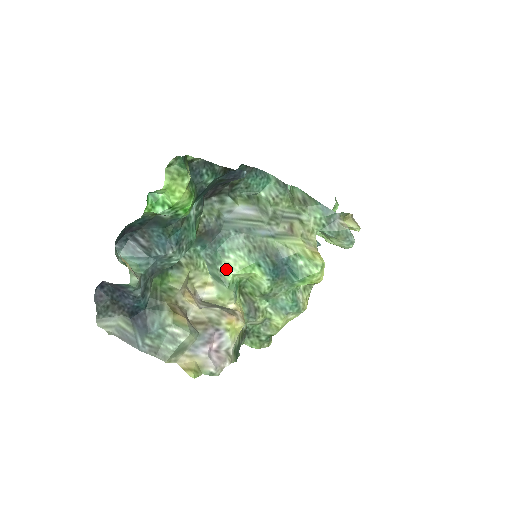
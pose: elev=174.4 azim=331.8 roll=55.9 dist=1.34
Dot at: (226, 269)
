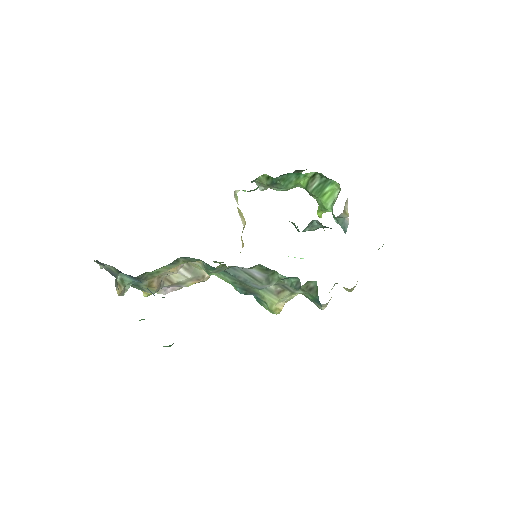
Dot at: (213, 273)
